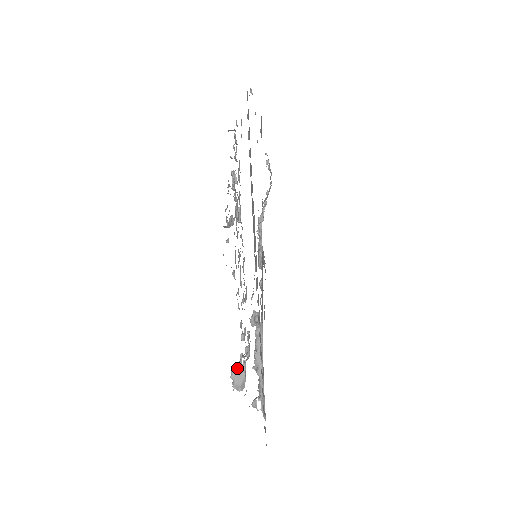
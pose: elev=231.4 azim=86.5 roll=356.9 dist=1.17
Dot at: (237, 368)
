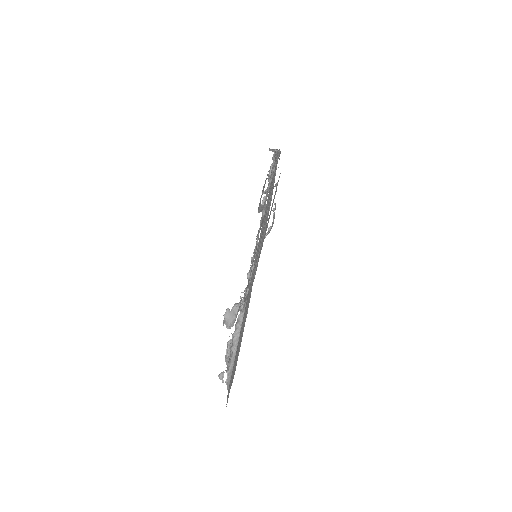
Dot at: occluded
